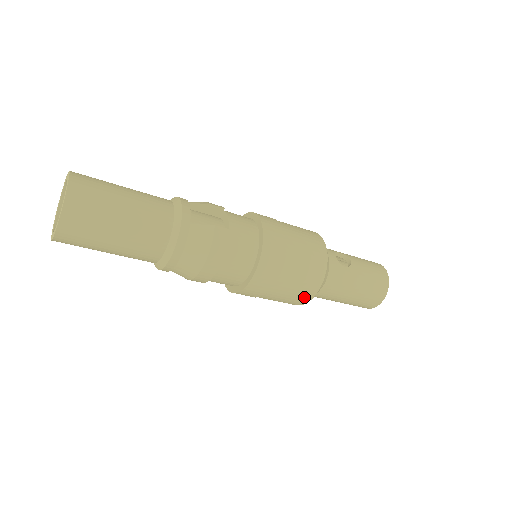
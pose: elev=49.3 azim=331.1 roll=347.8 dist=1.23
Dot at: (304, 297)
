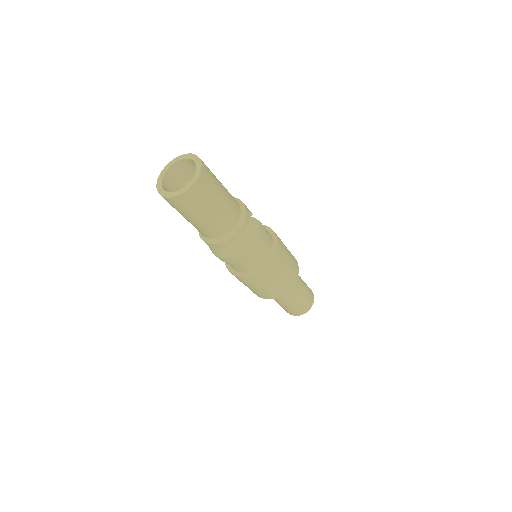
Dot at: (284, 290)
